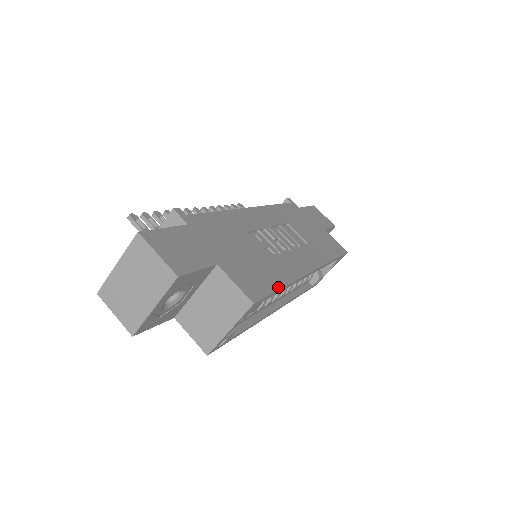
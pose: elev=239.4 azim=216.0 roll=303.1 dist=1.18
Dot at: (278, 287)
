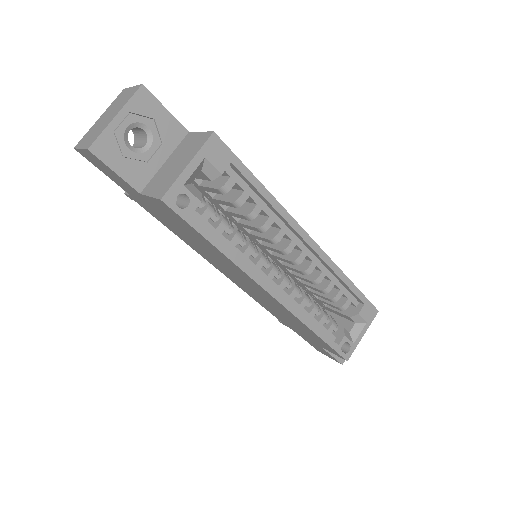
Dot at: (253, 176)
